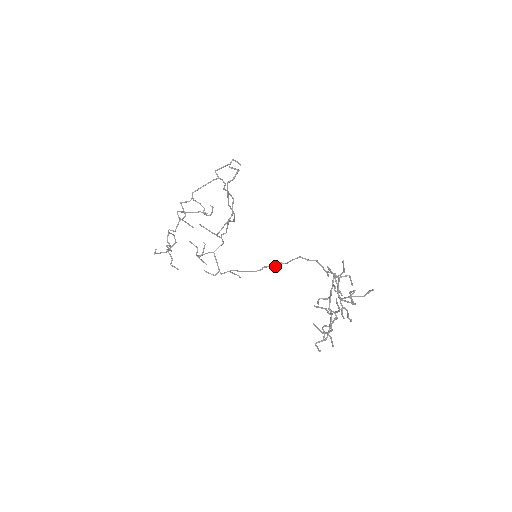
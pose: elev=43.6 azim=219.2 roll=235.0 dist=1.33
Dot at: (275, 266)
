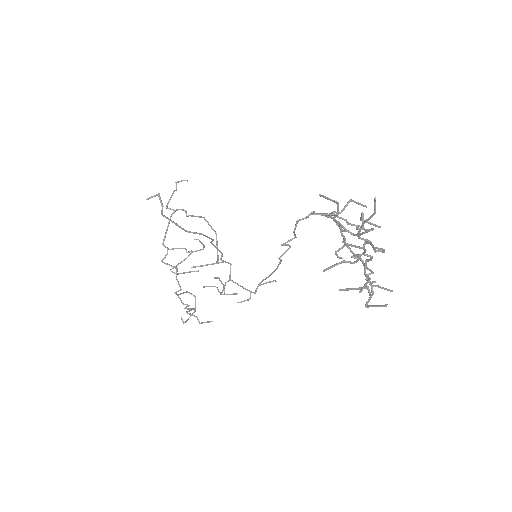
Dot at: (289, 247)
